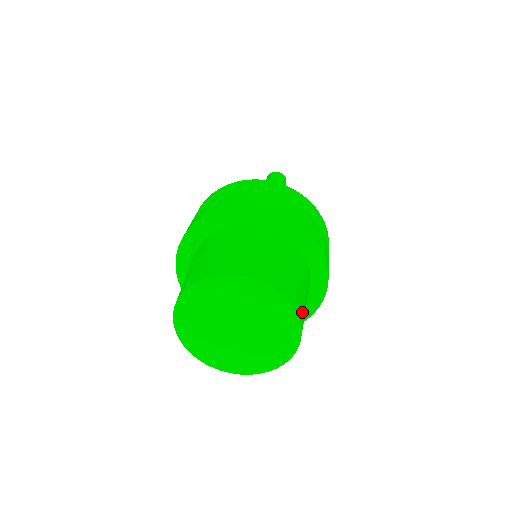
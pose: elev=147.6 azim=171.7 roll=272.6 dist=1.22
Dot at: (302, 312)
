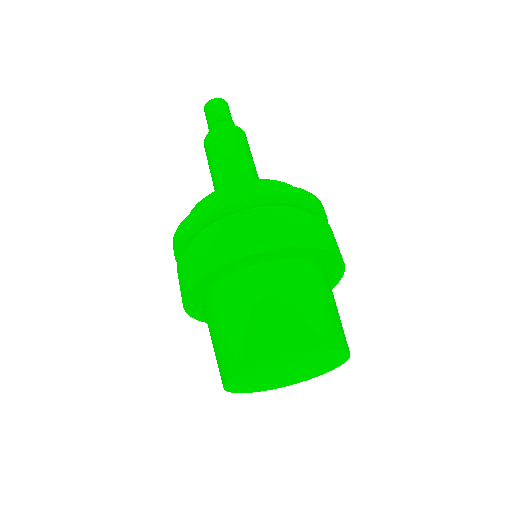
Dot at: occluded
